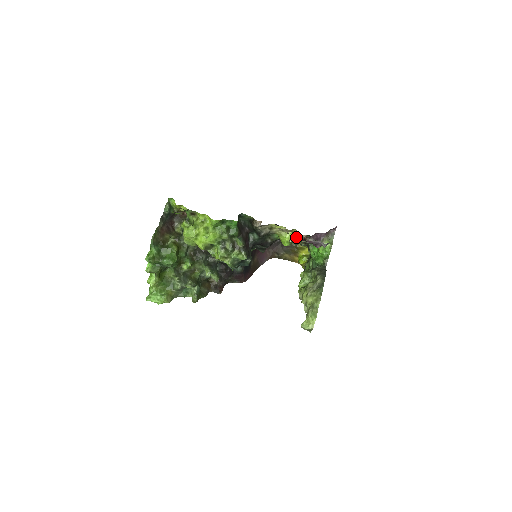
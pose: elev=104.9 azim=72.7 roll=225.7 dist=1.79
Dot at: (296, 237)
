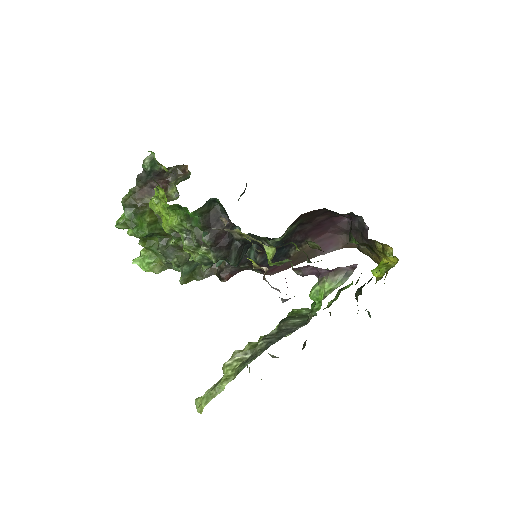
Dot at: (258, 265)
